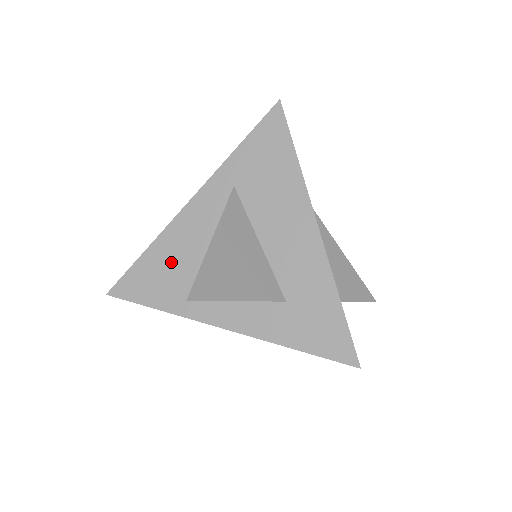
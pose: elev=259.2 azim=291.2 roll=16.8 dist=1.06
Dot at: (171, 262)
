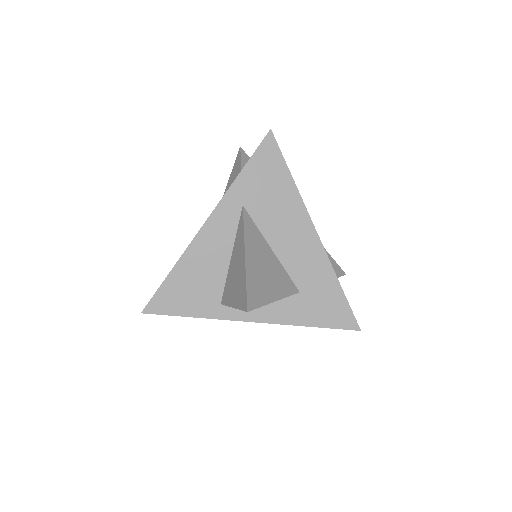
Dot at: (198, 276)
